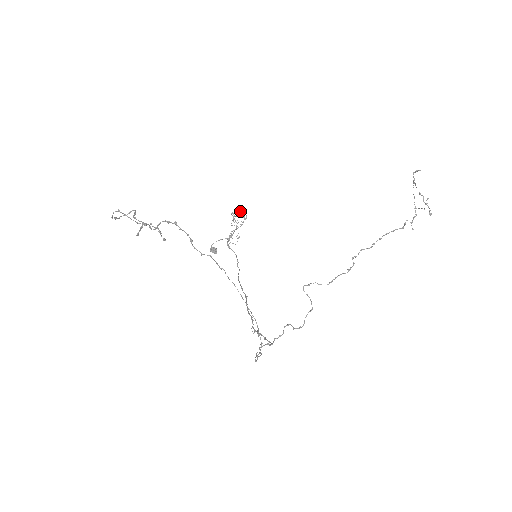
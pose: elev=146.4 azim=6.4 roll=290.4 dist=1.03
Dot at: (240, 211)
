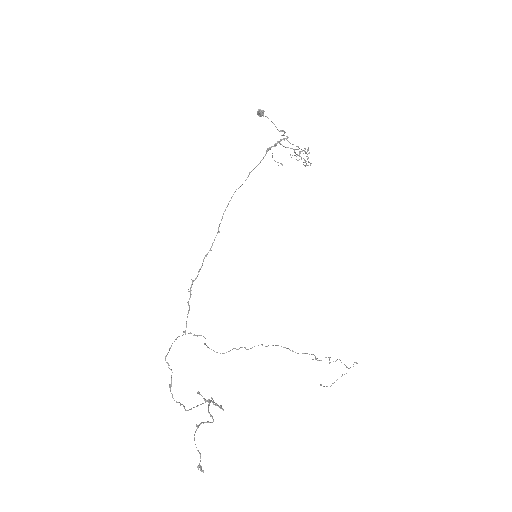
Dot at: occluded
